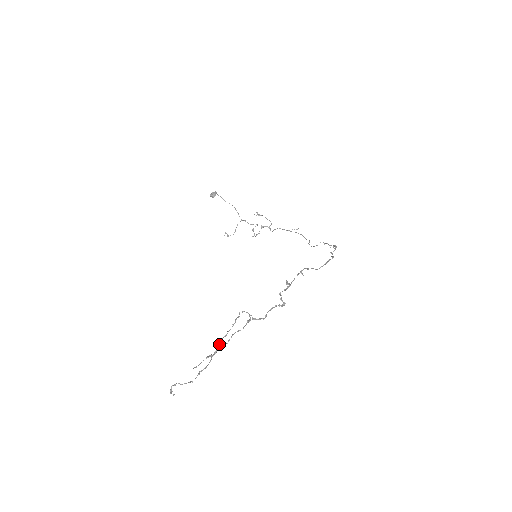
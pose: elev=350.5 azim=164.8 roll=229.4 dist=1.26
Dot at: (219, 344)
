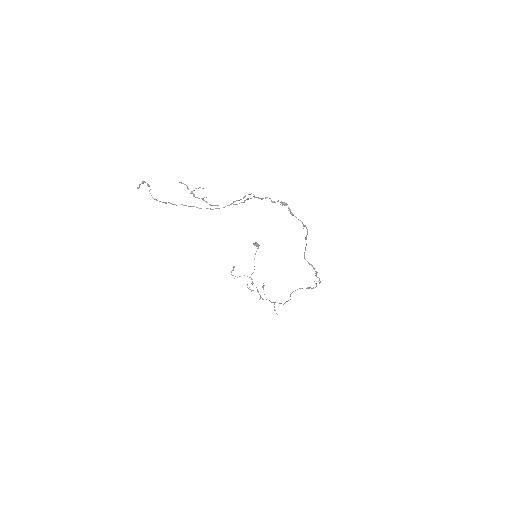
Dot at: occluded
